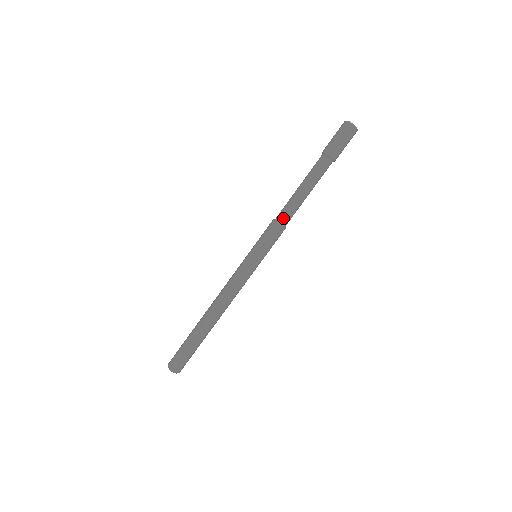
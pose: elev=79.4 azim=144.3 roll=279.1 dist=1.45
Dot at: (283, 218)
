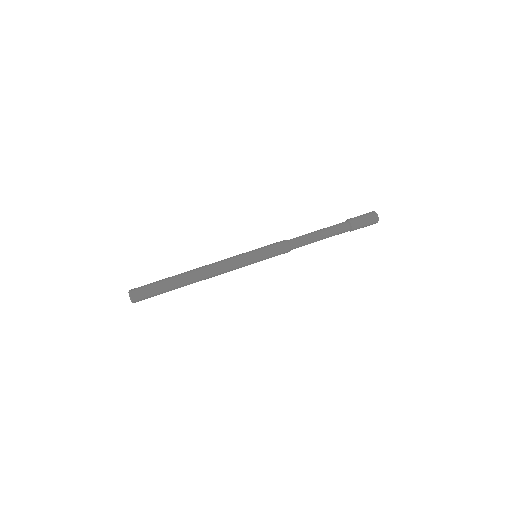
Dot at: (292, 239)
